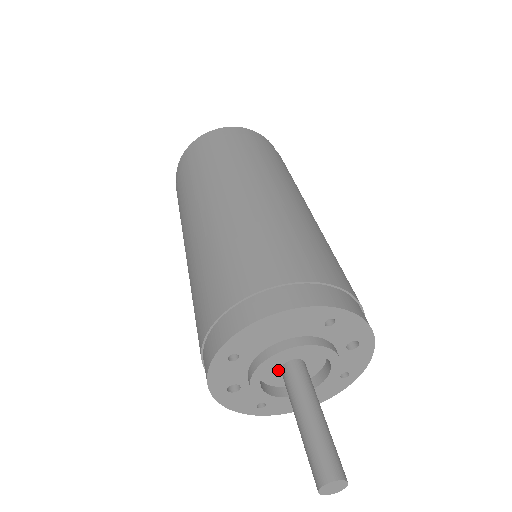
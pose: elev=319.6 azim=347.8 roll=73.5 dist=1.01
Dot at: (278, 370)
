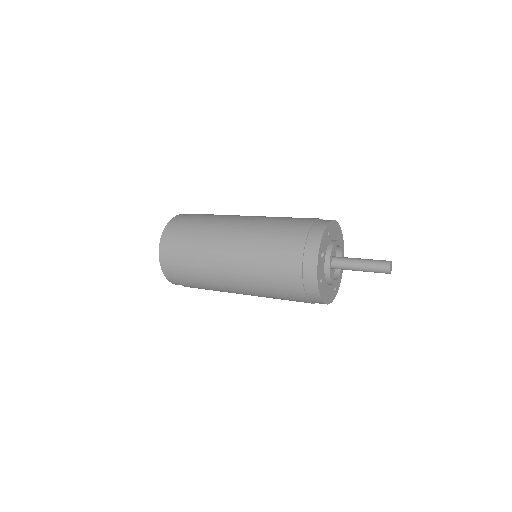
Dot at: occluded
